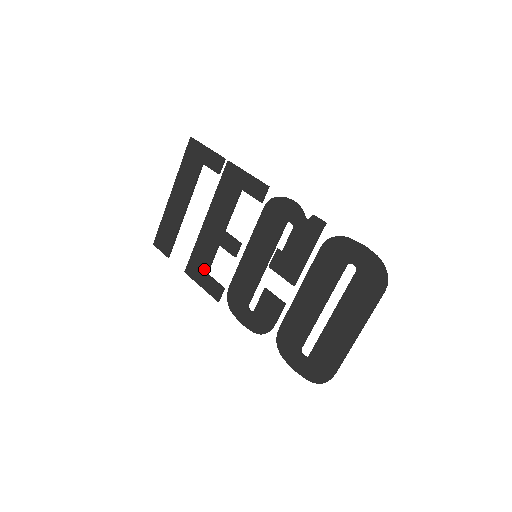
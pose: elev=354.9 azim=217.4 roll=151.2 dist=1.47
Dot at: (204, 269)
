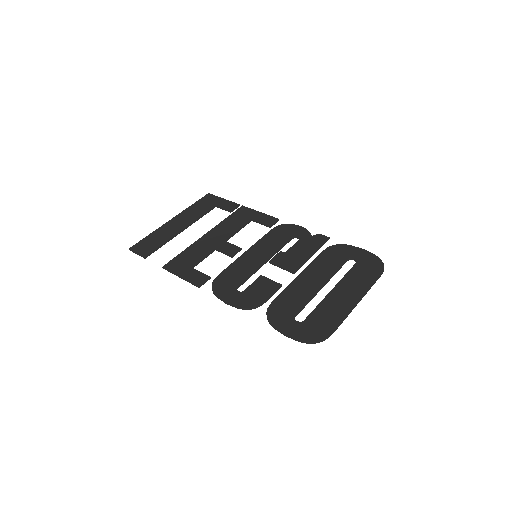
Dot at: (190, 264)
